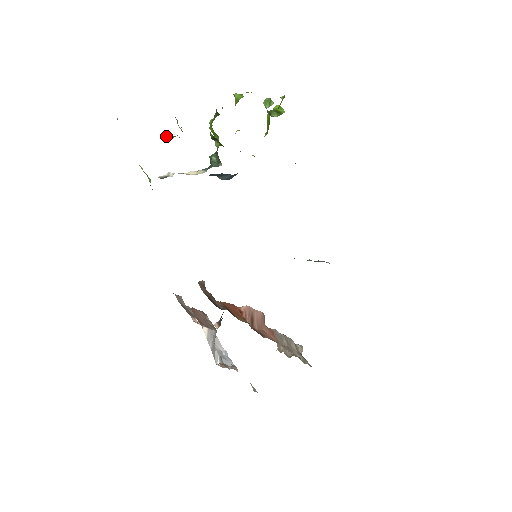
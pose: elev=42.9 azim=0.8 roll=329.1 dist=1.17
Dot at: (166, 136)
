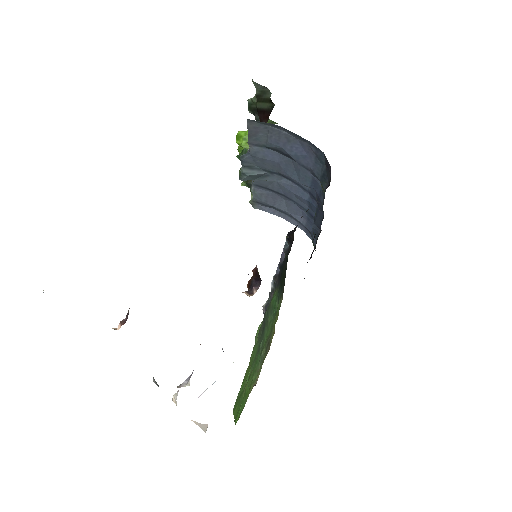
Dot at: occluded
